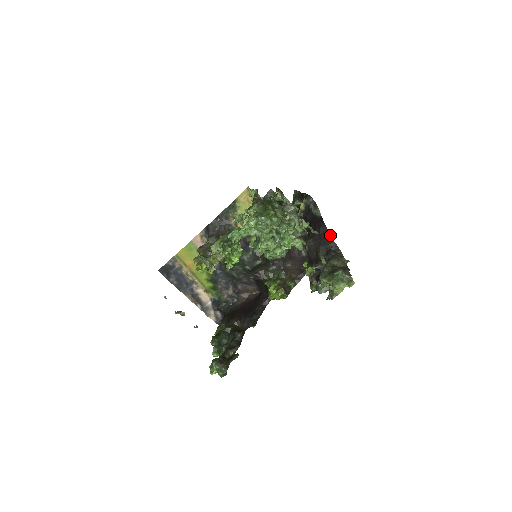
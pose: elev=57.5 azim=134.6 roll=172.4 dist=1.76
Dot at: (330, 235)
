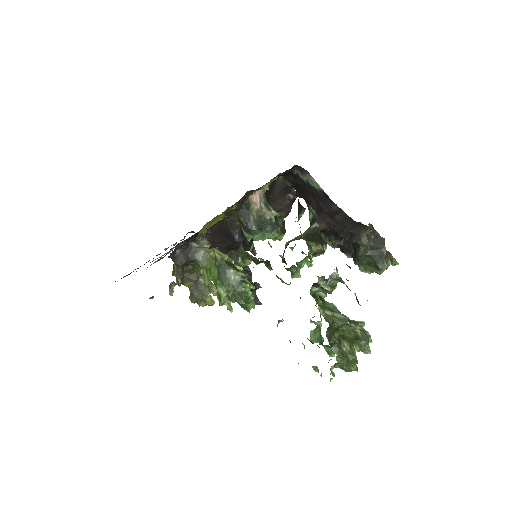
Dot at: (349, 218)
